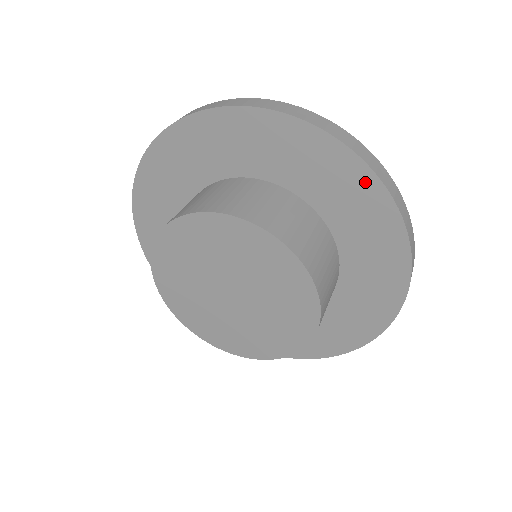
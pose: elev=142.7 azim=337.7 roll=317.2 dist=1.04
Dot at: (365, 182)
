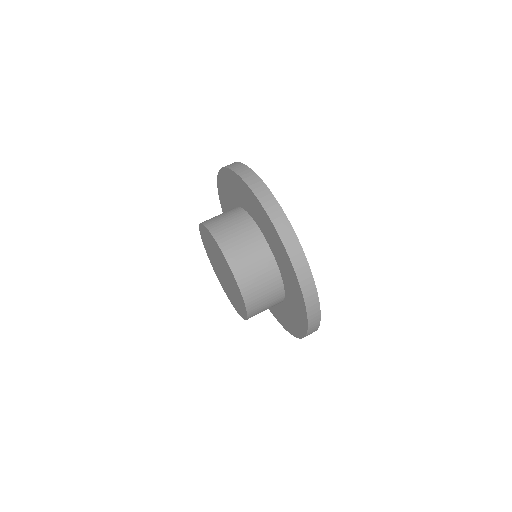
Dot at: (255, 201)
